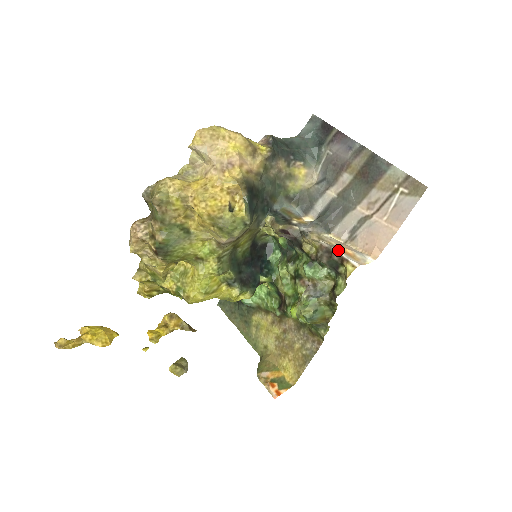
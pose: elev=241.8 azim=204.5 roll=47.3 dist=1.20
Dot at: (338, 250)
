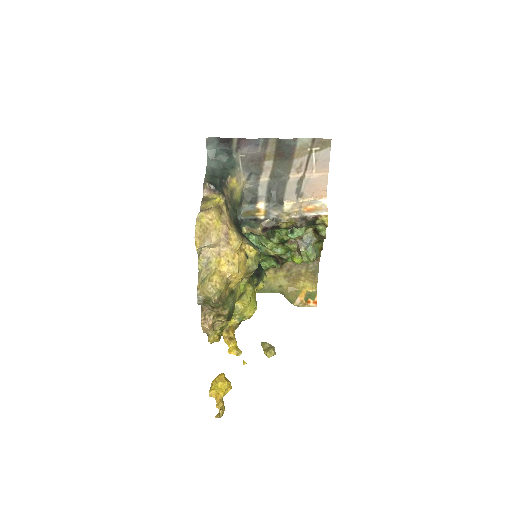
Dot at: (308, 214)
